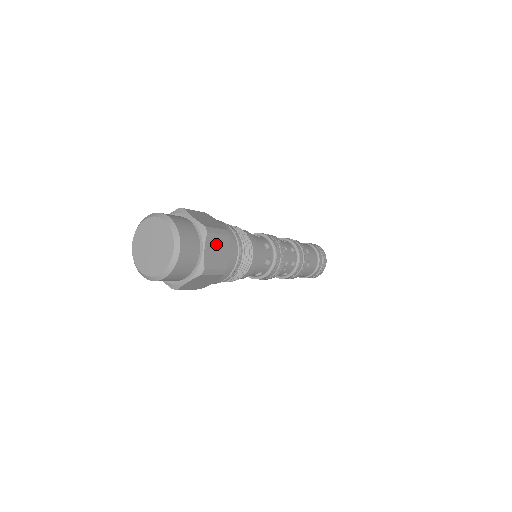
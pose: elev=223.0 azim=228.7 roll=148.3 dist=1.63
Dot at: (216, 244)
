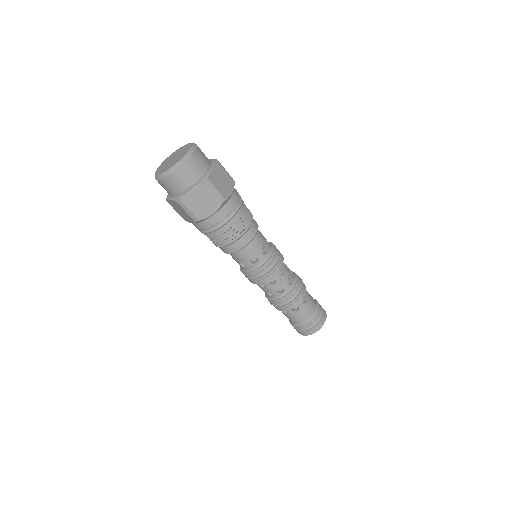
Dot at: (222, 176)
